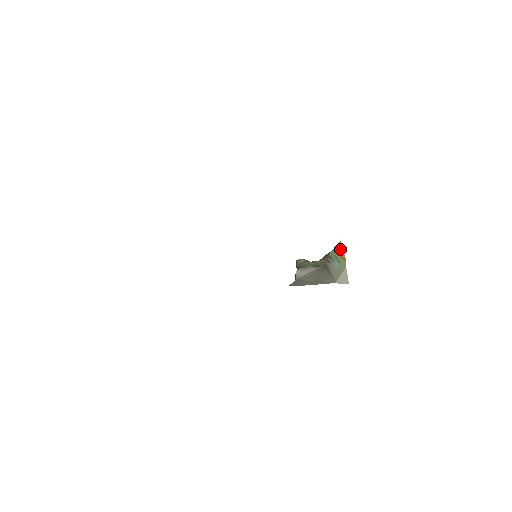
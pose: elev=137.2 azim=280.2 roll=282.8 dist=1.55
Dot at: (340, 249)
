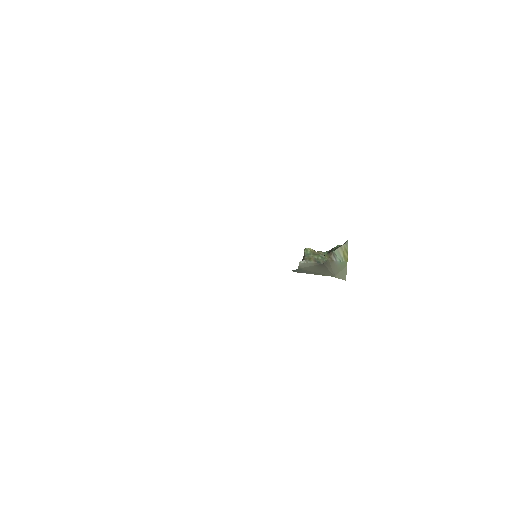
Dot at: (345, 248)
